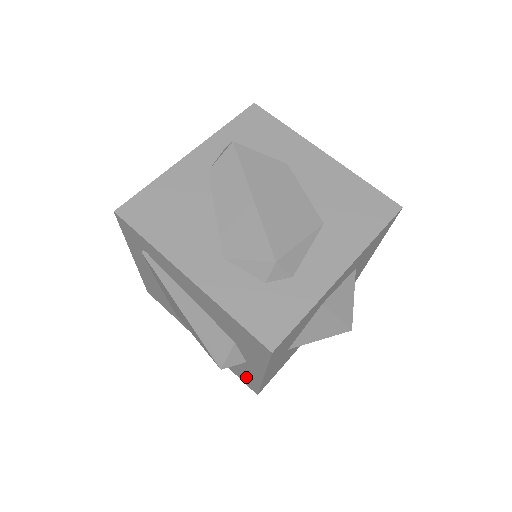
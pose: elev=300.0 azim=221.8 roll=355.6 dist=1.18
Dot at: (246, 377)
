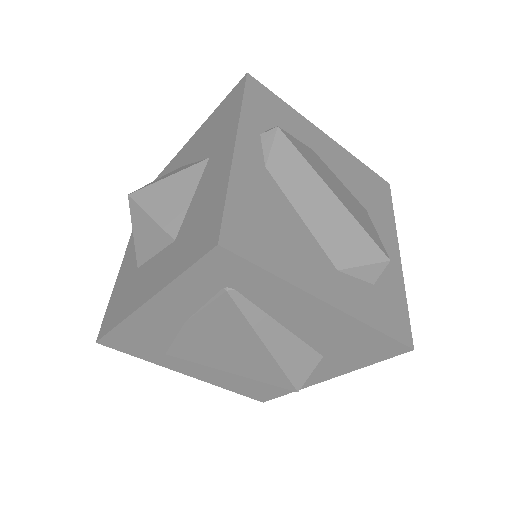
Dot at: (270, 389)
